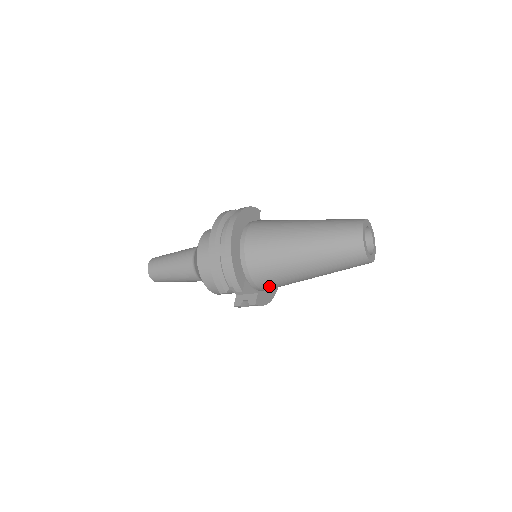
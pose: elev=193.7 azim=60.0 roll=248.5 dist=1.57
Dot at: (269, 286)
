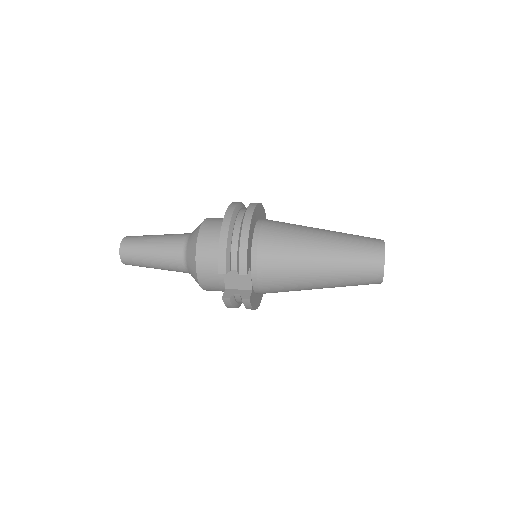
Dot at: (269, 284)
